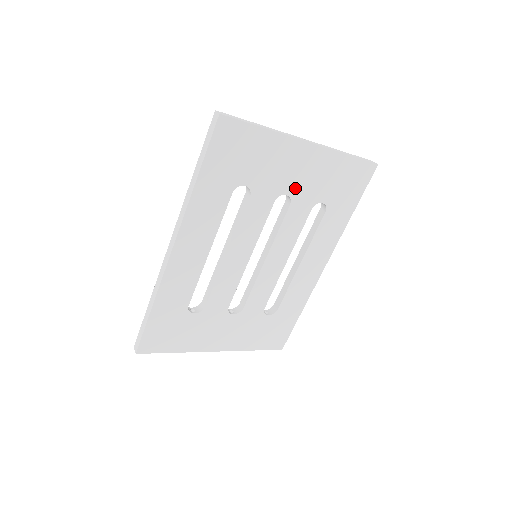
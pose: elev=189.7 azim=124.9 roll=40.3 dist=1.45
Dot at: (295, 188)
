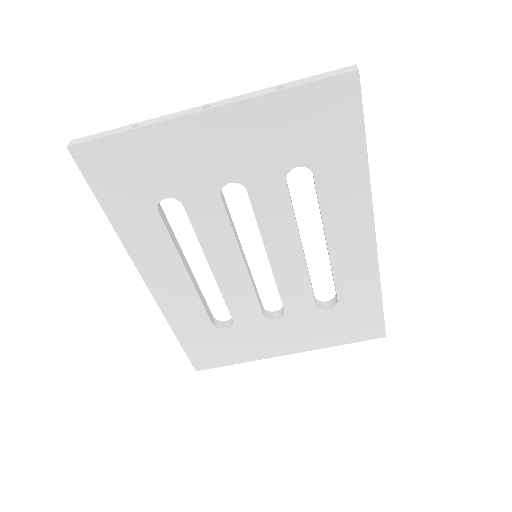
Dot at: (236, 170)
